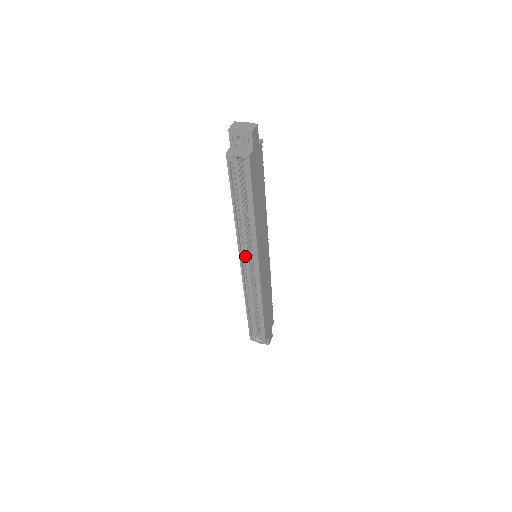
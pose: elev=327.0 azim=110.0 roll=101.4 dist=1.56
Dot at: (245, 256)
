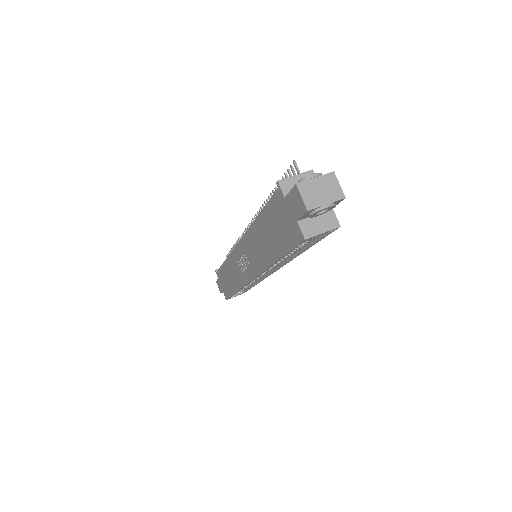
Dot at: occluded
